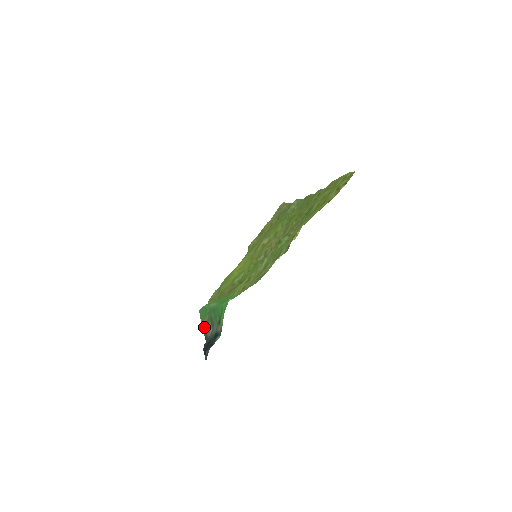
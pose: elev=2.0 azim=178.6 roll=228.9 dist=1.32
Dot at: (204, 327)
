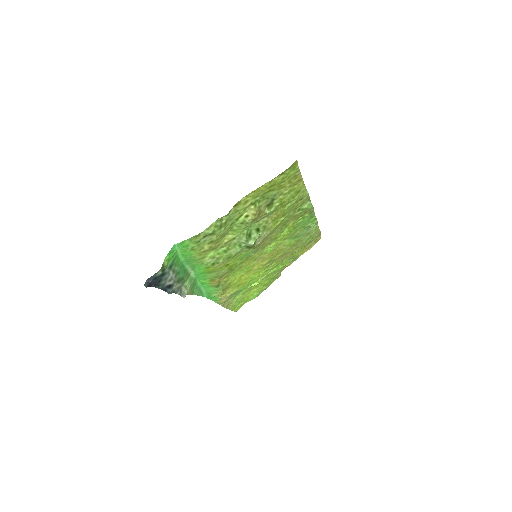
Dot at: occluded
